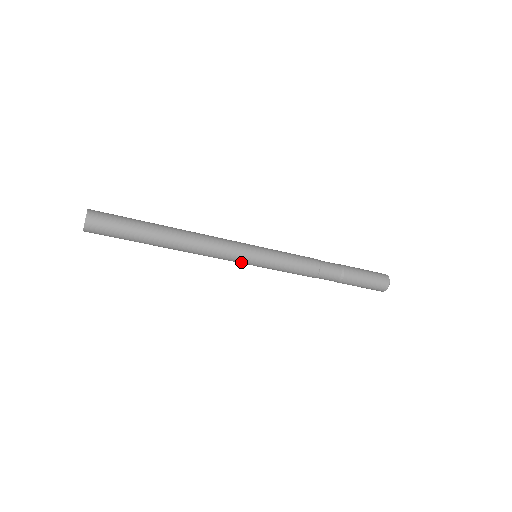
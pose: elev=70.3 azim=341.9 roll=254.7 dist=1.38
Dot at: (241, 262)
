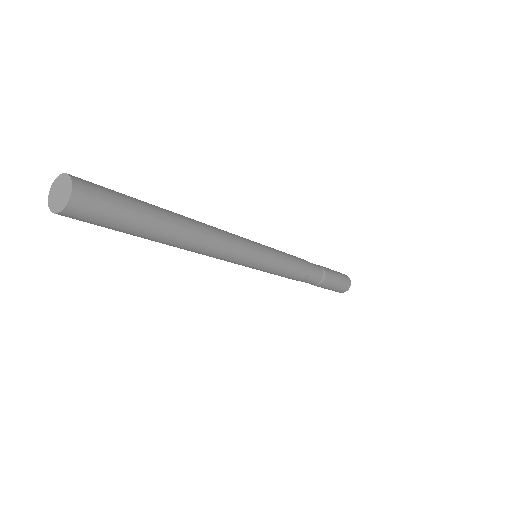
Dot at: (243, 265)
